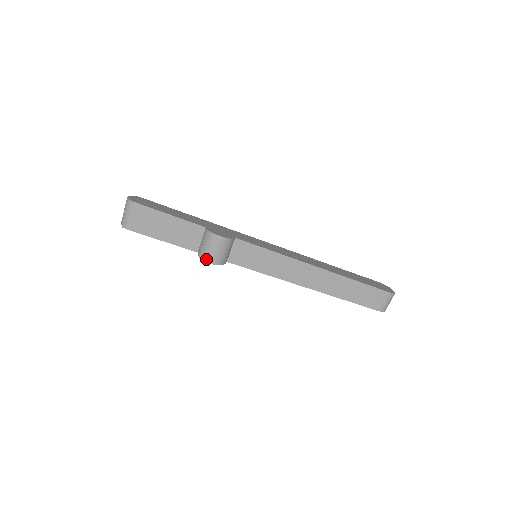
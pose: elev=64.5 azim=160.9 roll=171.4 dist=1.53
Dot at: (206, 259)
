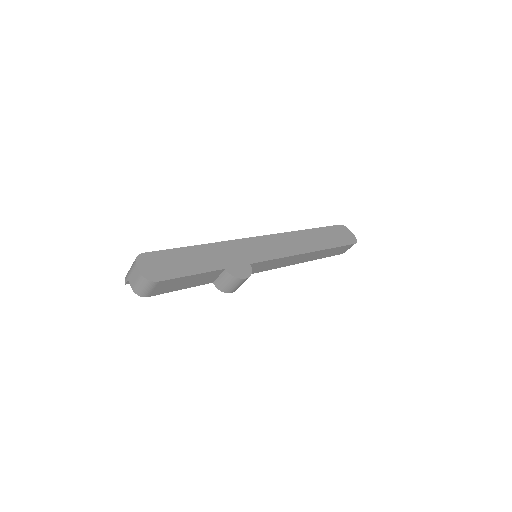
Dot at: (228, 292)
